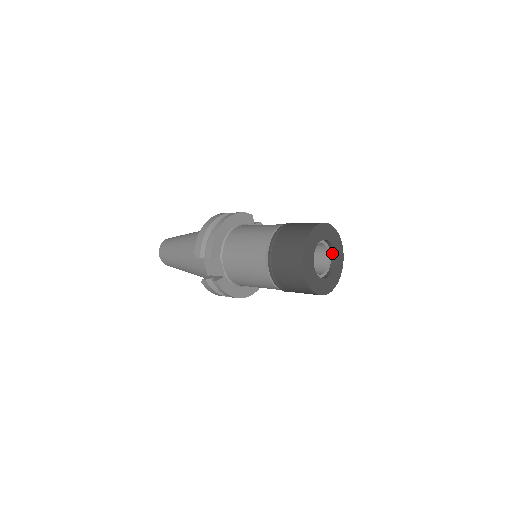
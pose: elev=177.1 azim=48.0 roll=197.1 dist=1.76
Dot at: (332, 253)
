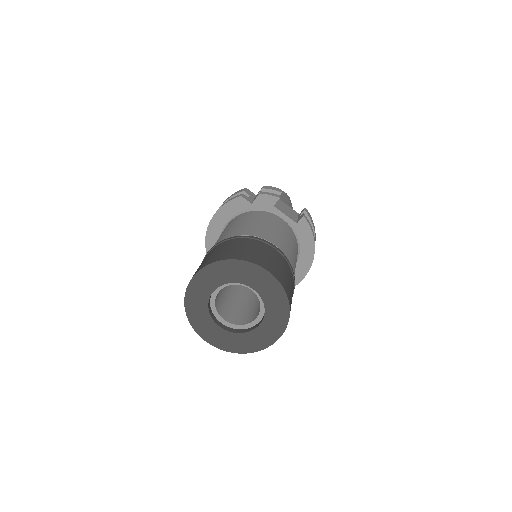
Dot at: (254, 287)
